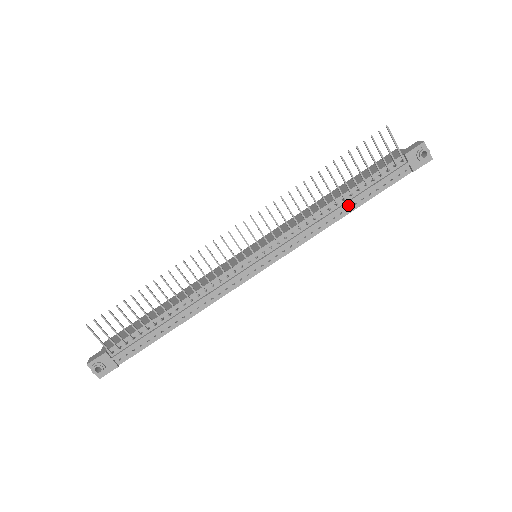
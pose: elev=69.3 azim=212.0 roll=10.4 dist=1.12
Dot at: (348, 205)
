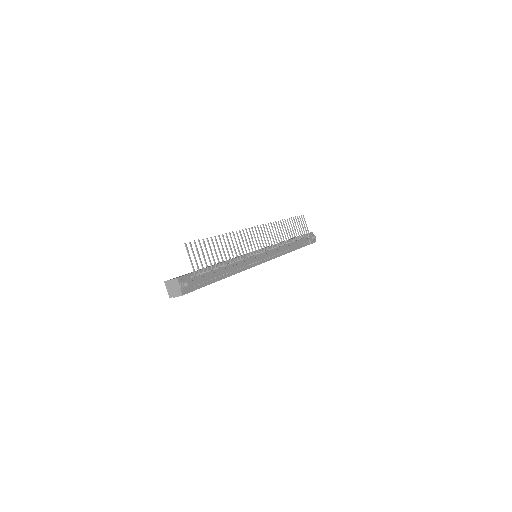
Dot at: (293, 246)
